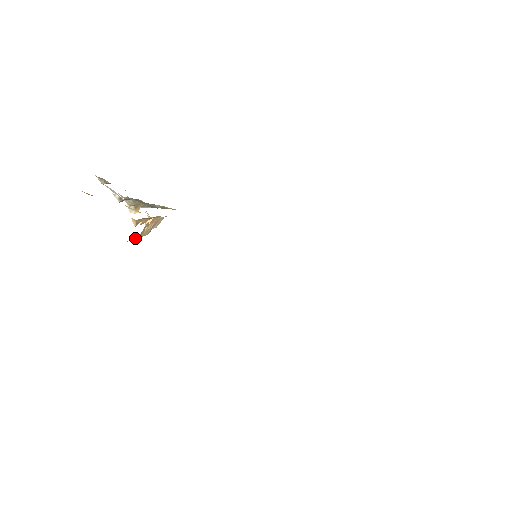
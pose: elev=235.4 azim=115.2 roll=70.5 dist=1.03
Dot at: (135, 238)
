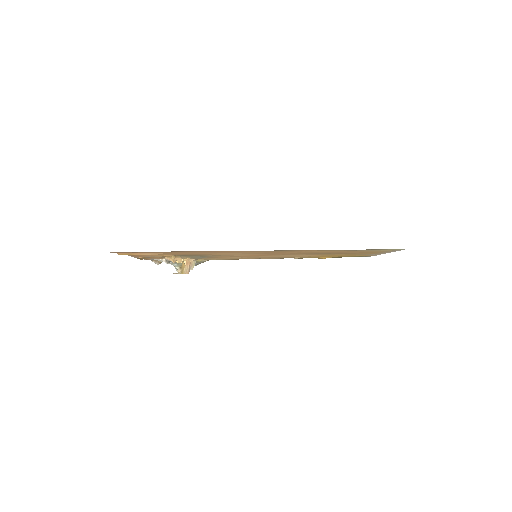
Dot at: occluded
